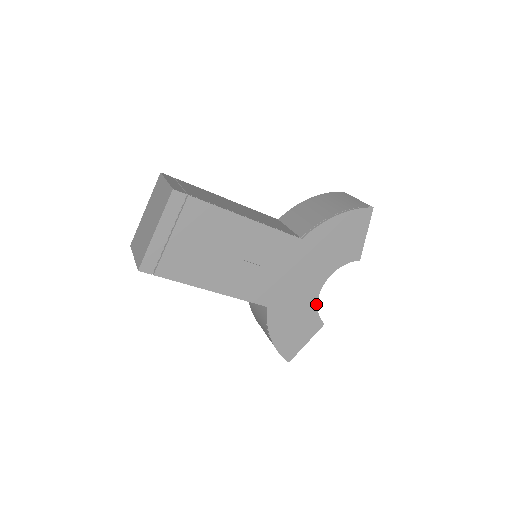
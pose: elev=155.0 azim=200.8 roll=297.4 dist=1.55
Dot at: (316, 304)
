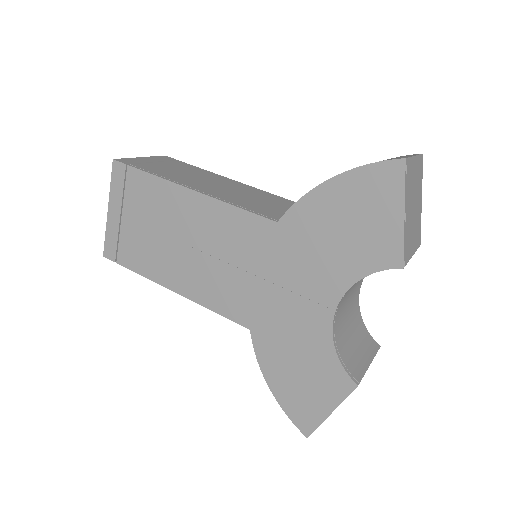
Dot at: (331, 342)
